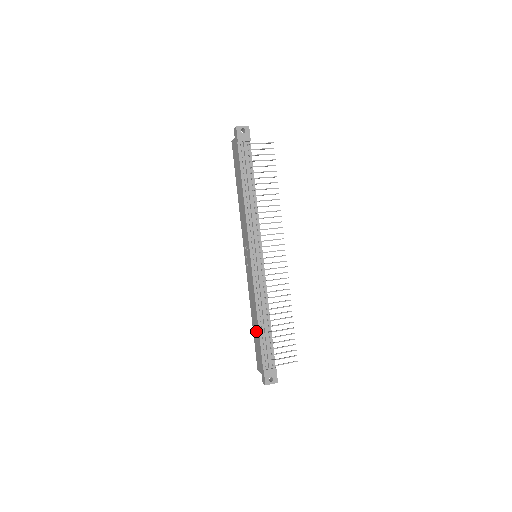
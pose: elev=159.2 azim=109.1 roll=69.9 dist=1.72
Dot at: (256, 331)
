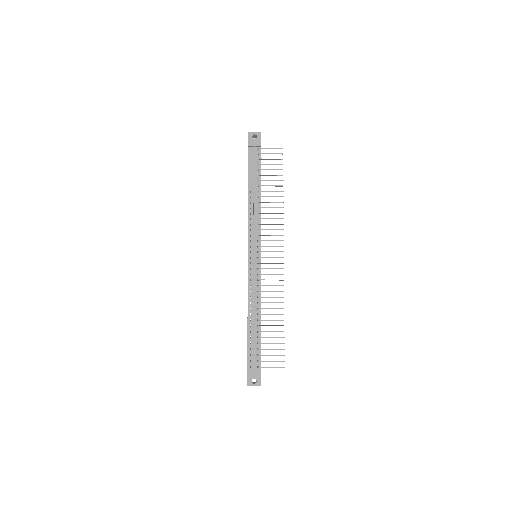
Dot at: occluded
